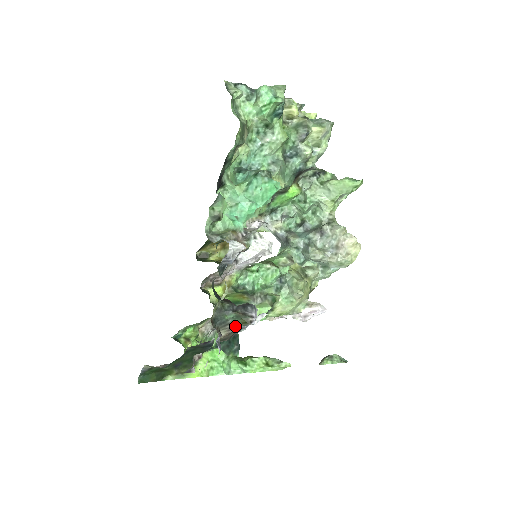
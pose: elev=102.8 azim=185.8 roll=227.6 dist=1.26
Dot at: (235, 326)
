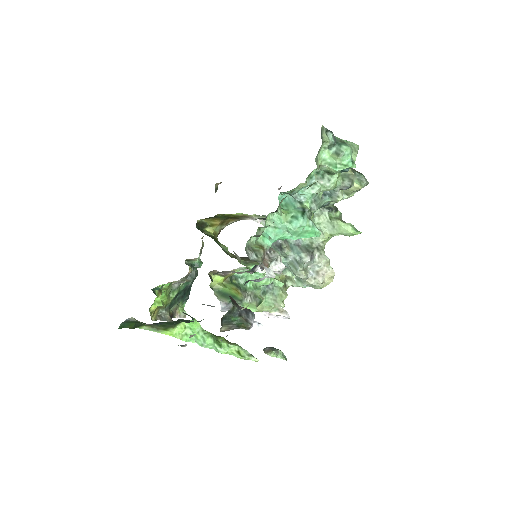
Dot at: (236, 327)
